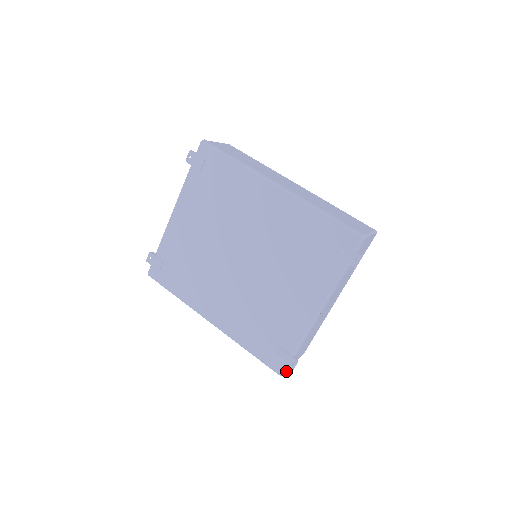
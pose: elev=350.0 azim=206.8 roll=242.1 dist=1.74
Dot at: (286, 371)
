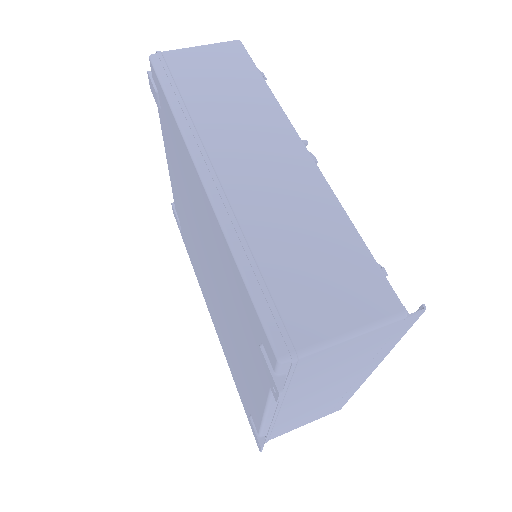
Dot at: occluded
